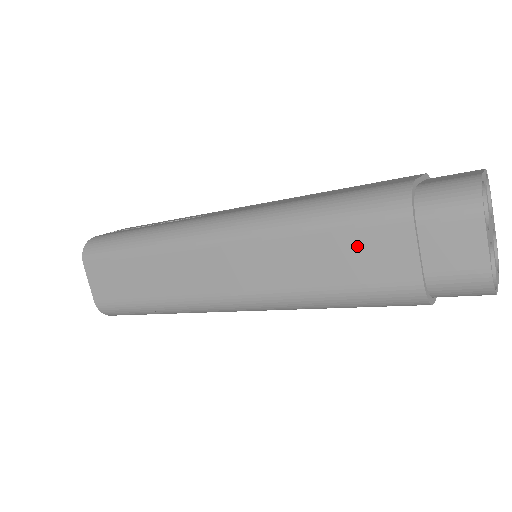
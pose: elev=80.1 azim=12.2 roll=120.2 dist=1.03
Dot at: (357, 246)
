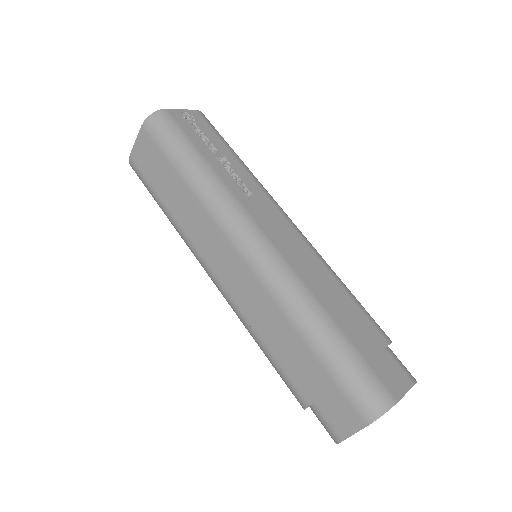
Dot at: (300, 354)
